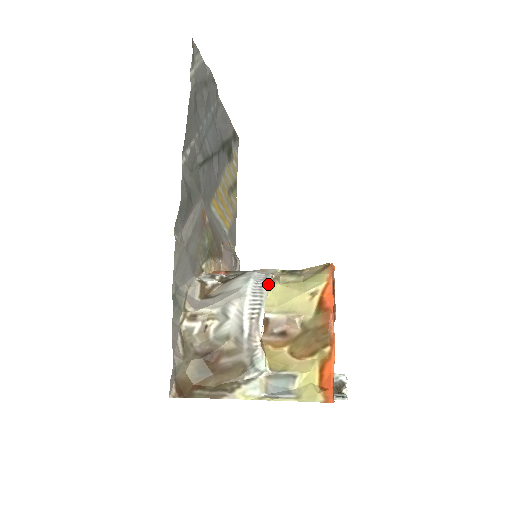
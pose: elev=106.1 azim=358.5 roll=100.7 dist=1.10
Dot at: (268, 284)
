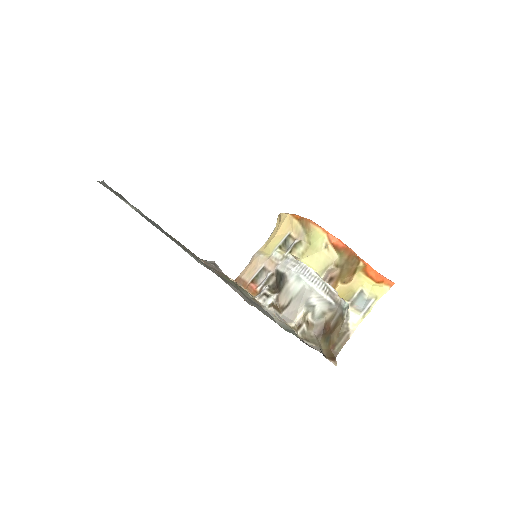
Dot at: (312, 269)
